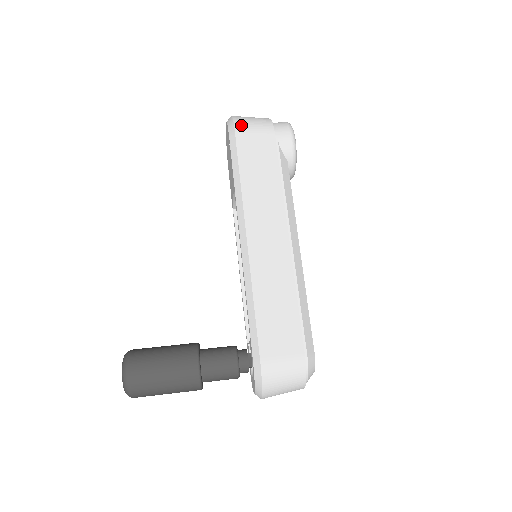
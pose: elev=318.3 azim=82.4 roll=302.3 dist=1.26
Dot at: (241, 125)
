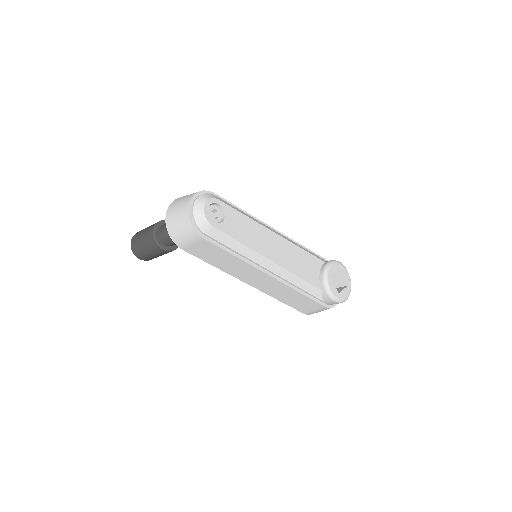
Dot at: occluded
